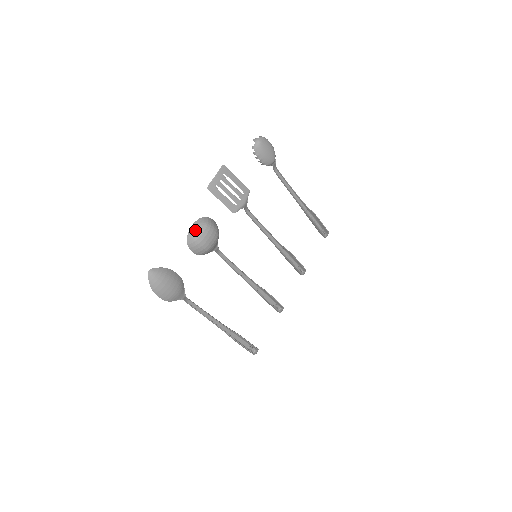
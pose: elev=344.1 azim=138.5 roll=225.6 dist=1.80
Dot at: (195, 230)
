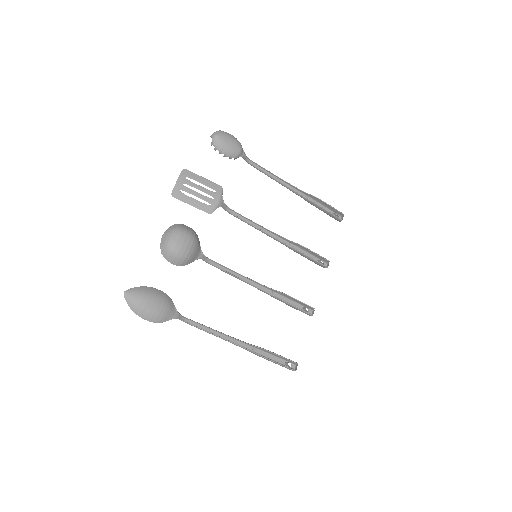
Dot at: (166, 239)
